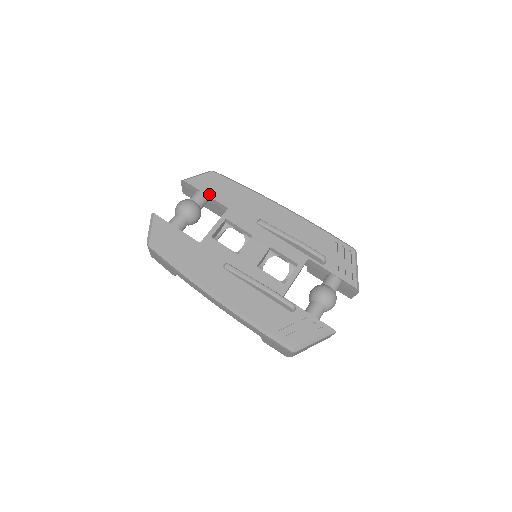
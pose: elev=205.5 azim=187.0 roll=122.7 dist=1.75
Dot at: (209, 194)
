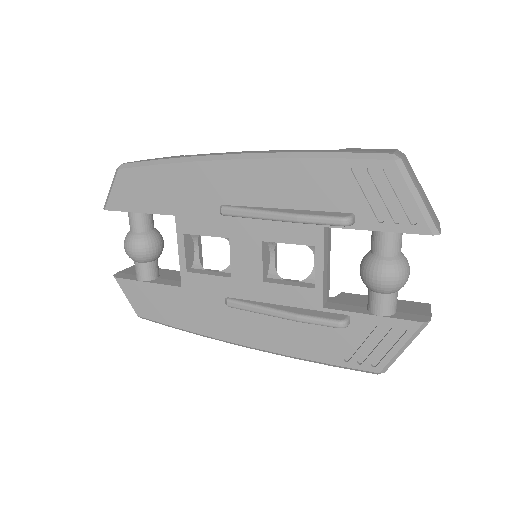
Dot at: (141, 210)
